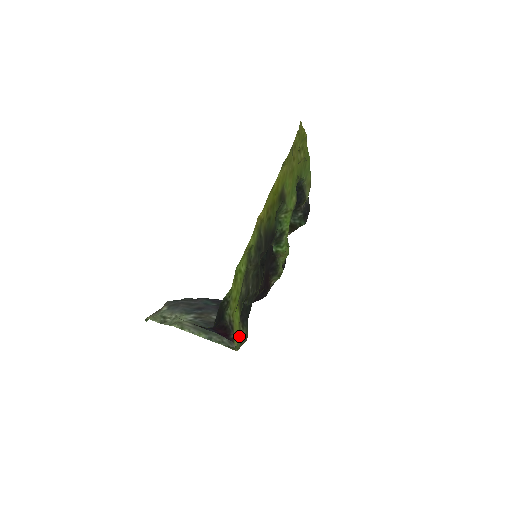
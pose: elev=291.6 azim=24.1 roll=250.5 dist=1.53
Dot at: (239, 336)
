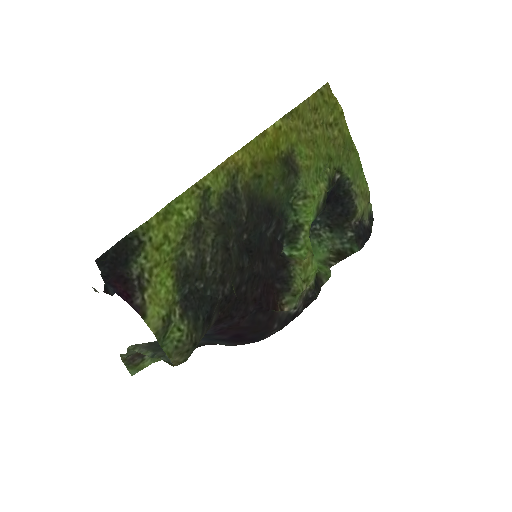
Dot at: (163, 319)
